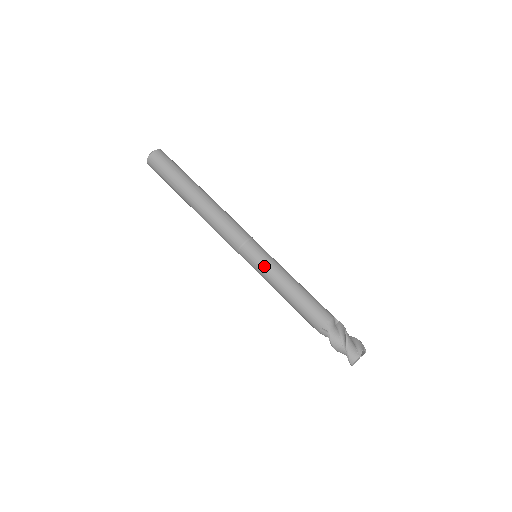
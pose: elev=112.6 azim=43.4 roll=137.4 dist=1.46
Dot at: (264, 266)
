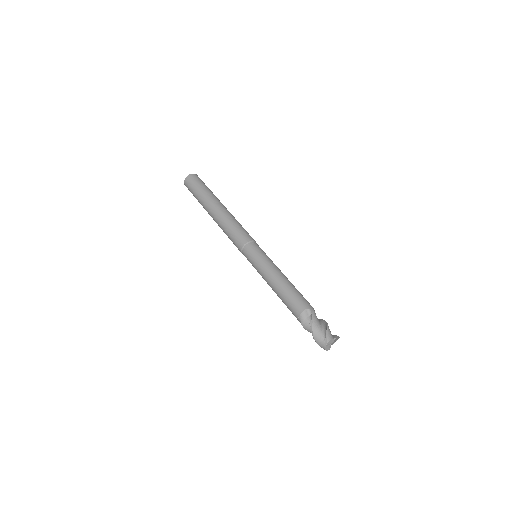
Dot at: (267, 258)
